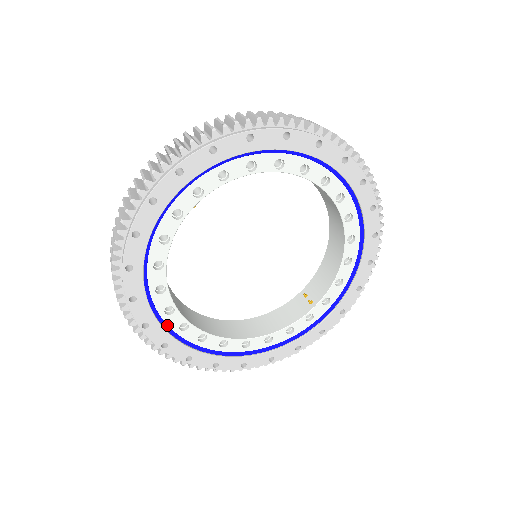
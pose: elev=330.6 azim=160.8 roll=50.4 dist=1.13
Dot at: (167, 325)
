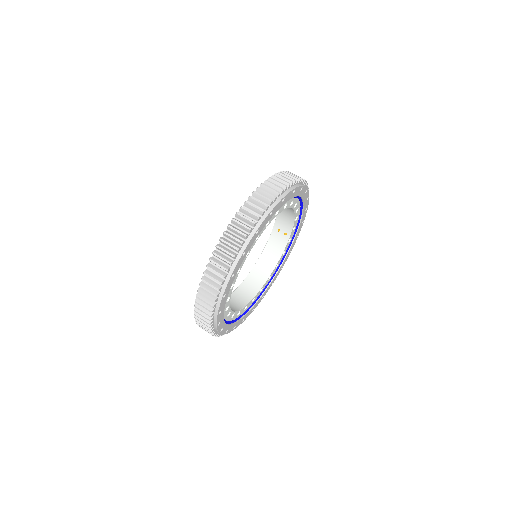
Dot at: (240, 316)
